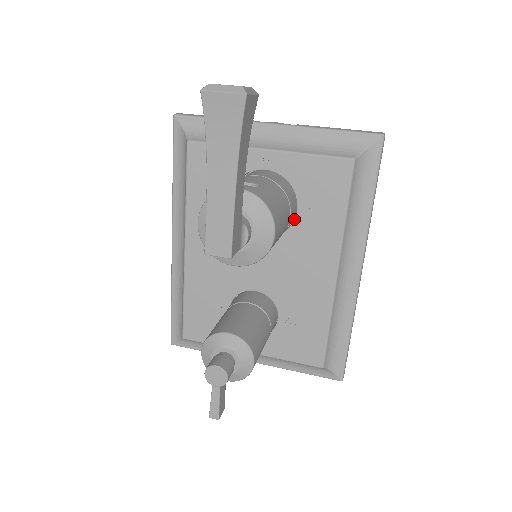
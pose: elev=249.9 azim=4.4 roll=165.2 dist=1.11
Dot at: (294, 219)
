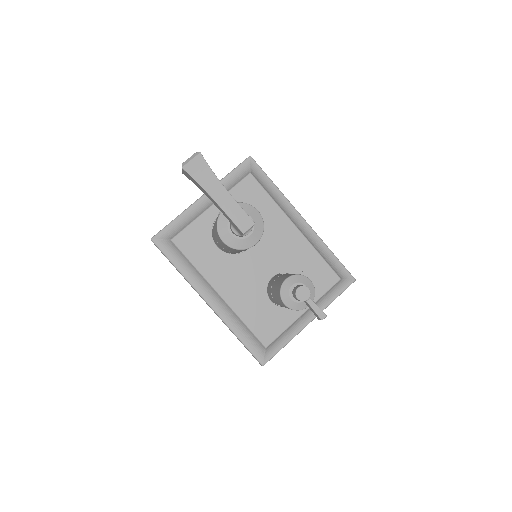
Dot at: occluded
